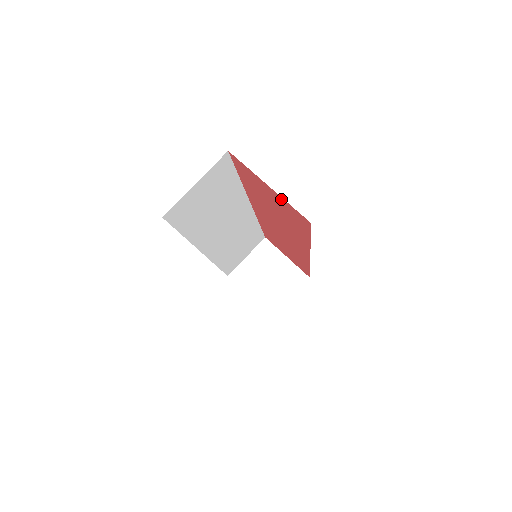
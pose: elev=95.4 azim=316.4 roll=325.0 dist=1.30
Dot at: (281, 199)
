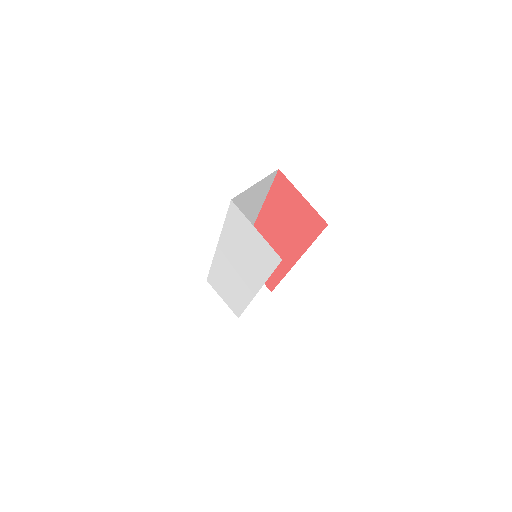
Dot at: (309, 207)
